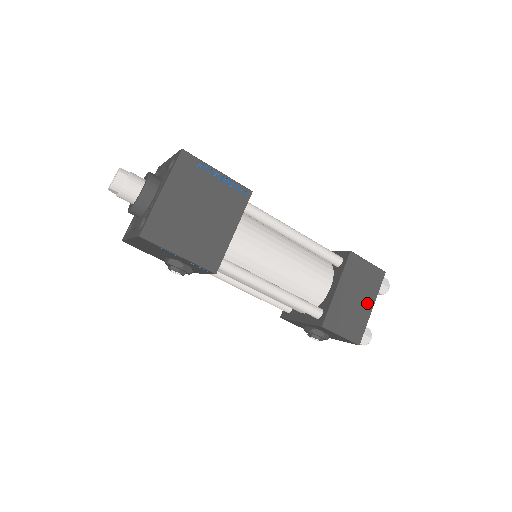
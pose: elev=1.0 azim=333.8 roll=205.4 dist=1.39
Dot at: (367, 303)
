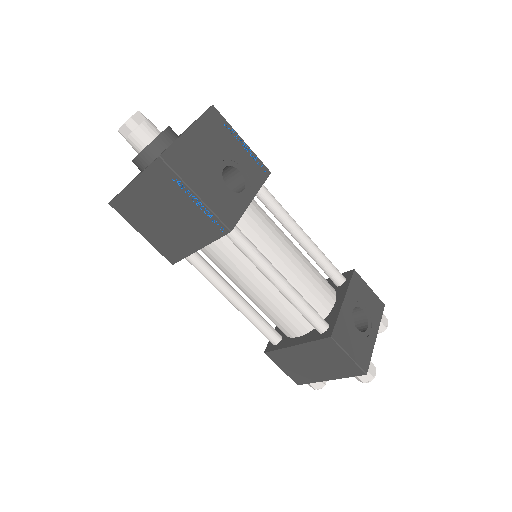
Dot at: (325, 374)
